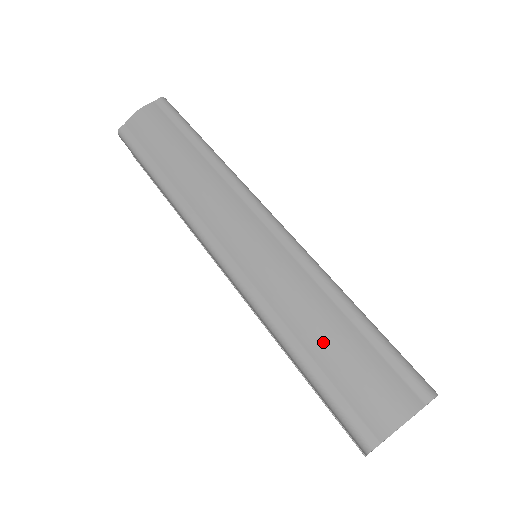
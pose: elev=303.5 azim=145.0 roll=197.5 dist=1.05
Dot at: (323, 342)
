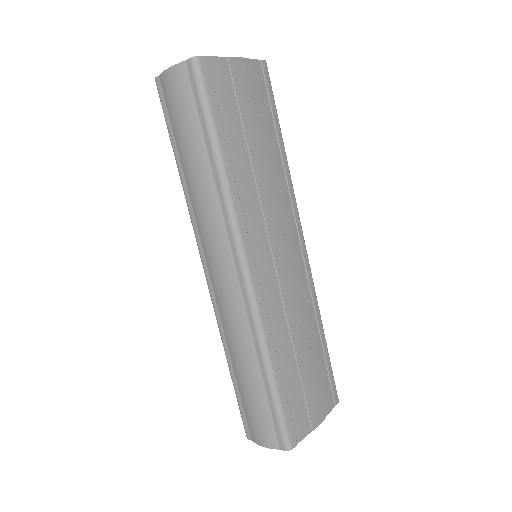
Dot at: (243, 381)
